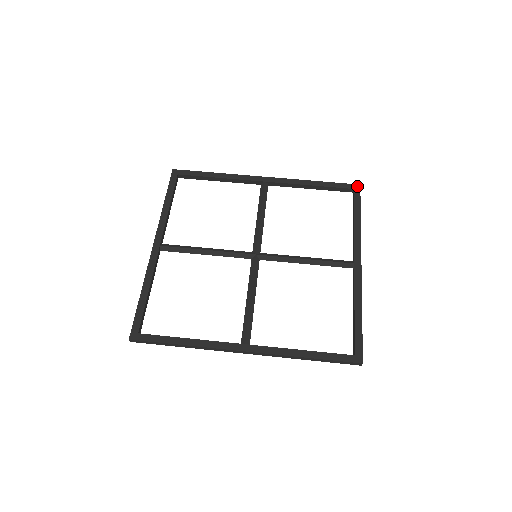
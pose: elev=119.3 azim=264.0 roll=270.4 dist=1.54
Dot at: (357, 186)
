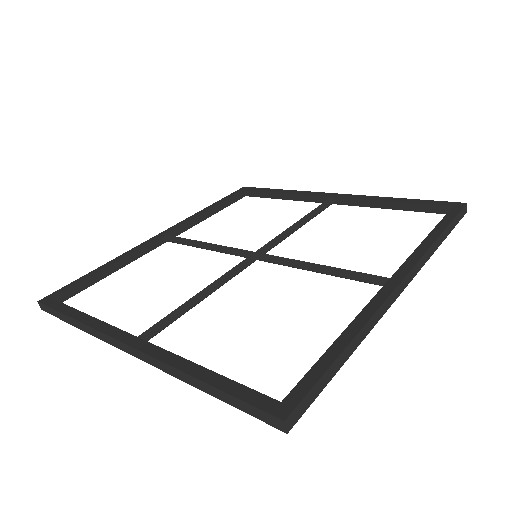
Dot at: (243, 188)
